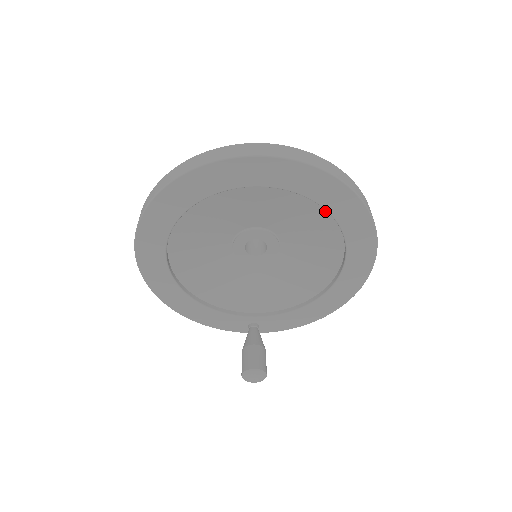
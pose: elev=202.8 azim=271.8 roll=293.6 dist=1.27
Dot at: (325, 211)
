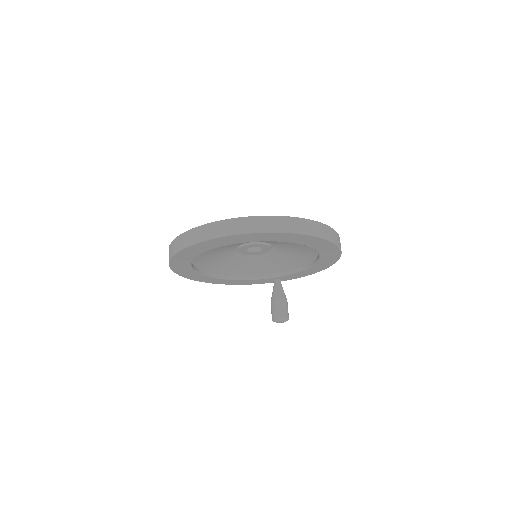
Dot at: occluded
